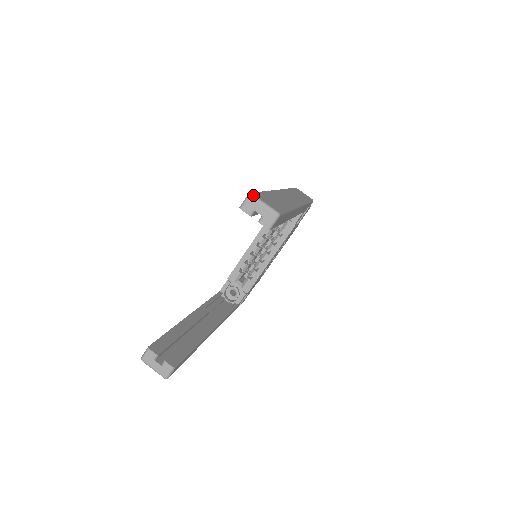
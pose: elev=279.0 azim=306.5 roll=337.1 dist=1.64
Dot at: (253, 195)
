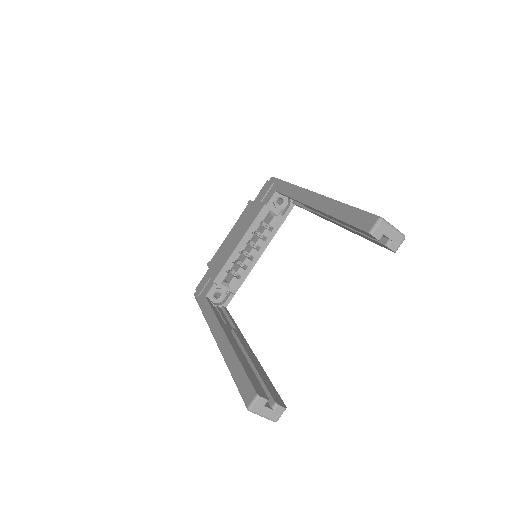
Dot at: (384, 219)
